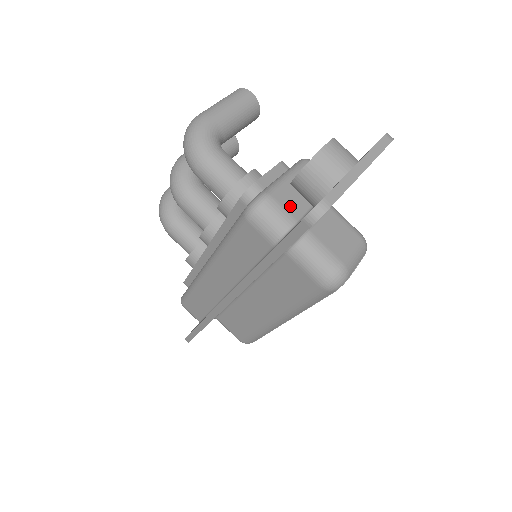
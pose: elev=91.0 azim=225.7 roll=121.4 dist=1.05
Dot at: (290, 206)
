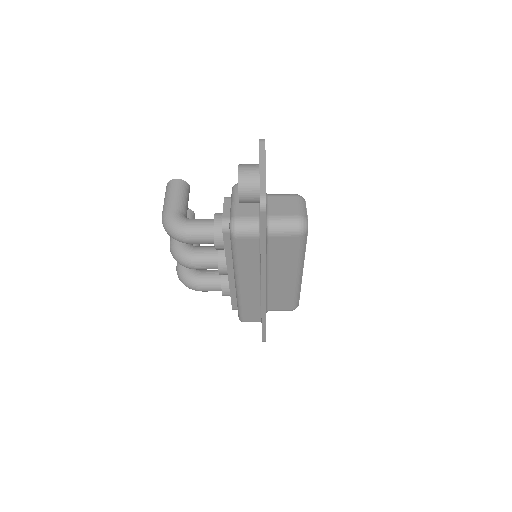
Dot at: (249, 213)
